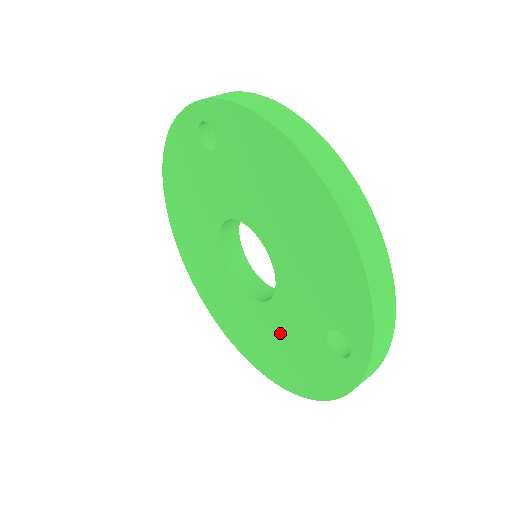
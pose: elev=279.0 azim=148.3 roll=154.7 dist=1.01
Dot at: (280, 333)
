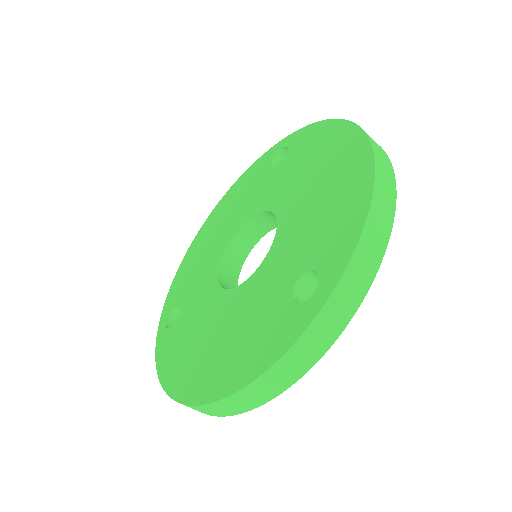
Dot at: (235, 316)
